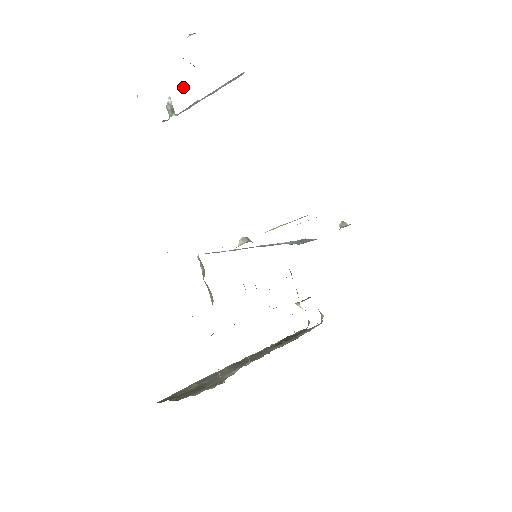
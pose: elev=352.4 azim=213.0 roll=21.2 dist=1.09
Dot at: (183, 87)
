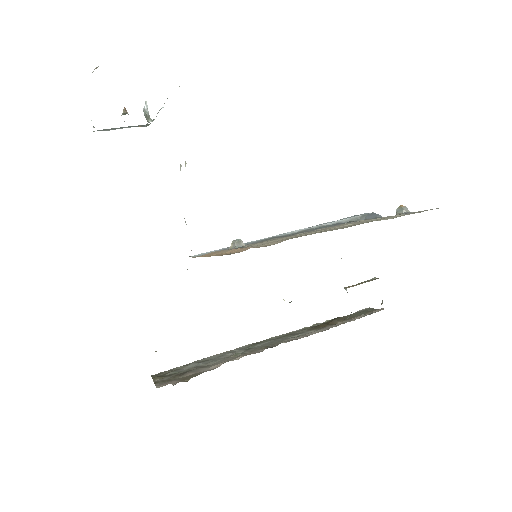
Dot at: (125, 109)
